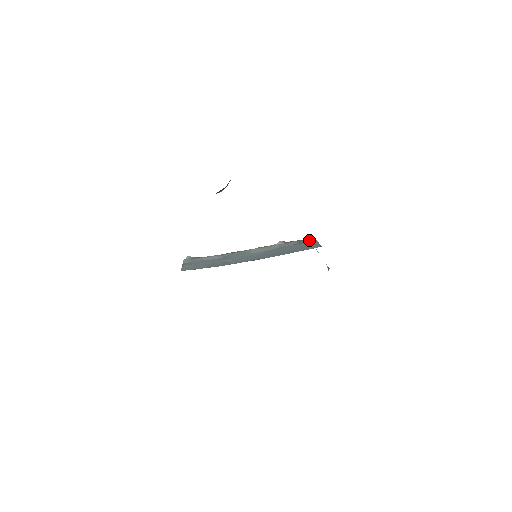
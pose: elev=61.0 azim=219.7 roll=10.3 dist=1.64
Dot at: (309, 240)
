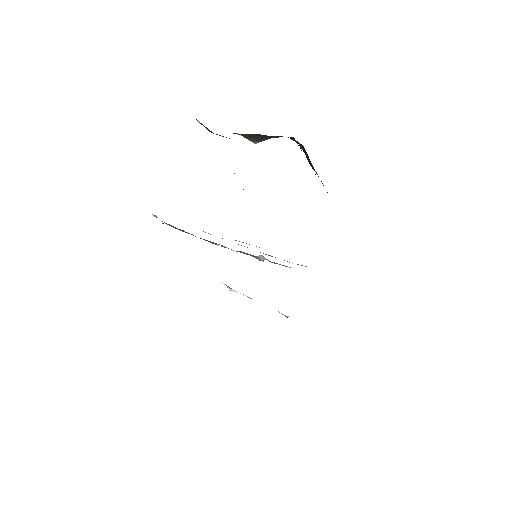
Dot at: (302, 265)
